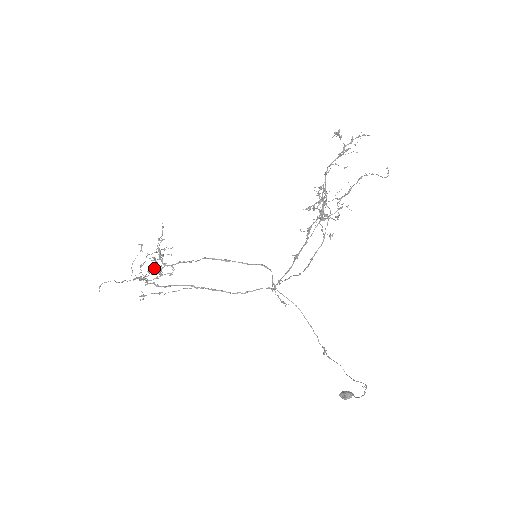
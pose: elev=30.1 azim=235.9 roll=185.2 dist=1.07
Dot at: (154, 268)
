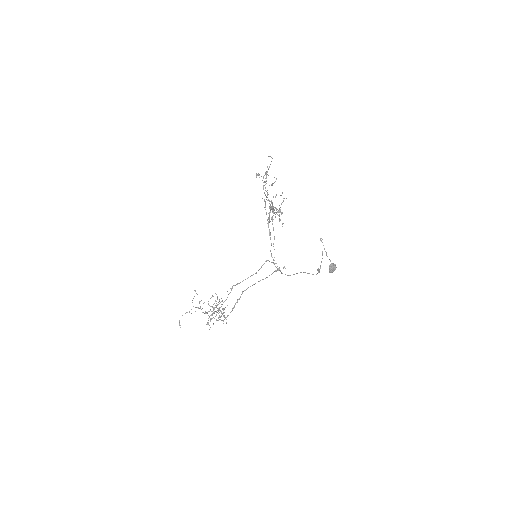
Dot at: occluded
